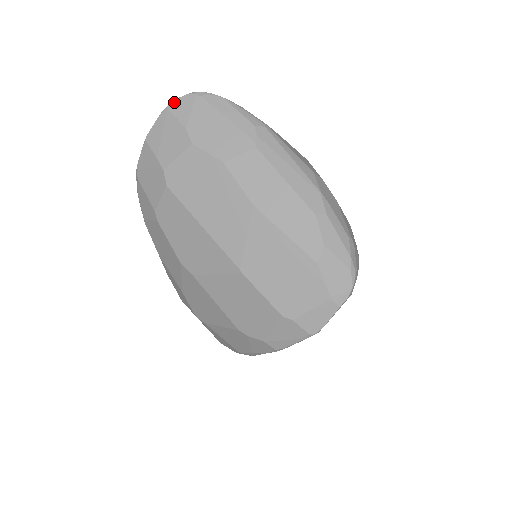
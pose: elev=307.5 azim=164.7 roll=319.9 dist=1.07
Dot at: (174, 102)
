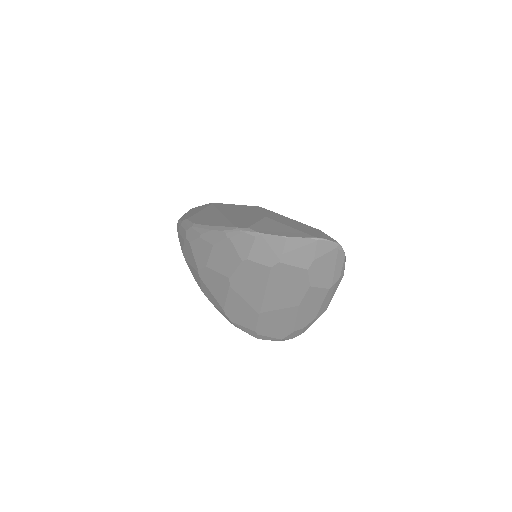
Dot at: (324, 241)
